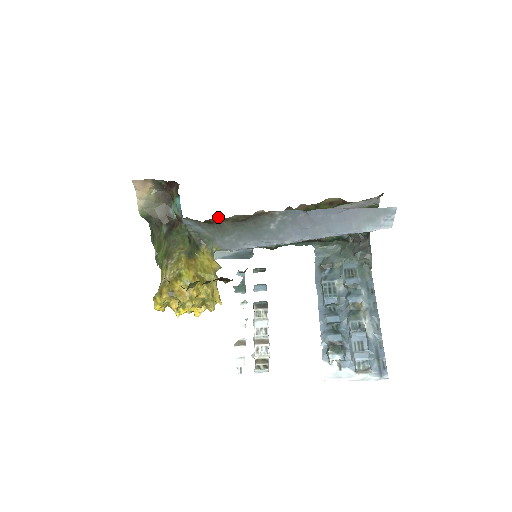
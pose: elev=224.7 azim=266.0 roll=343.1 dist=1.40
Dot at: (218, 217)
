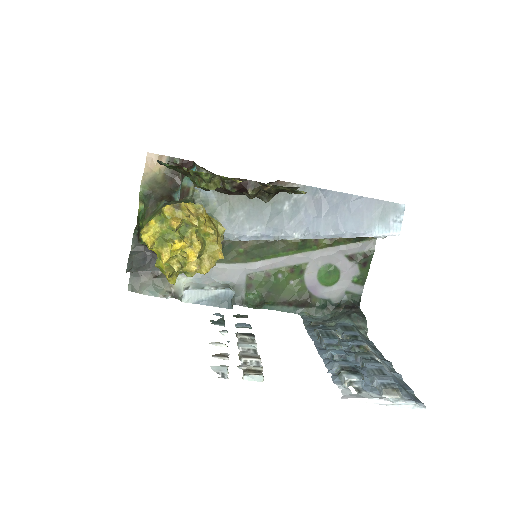
Dot at: occluded
